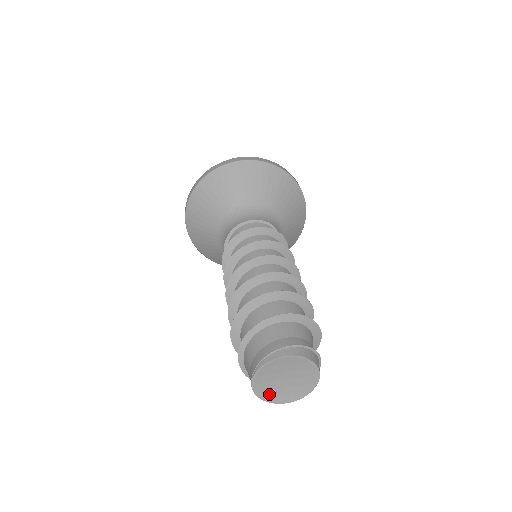
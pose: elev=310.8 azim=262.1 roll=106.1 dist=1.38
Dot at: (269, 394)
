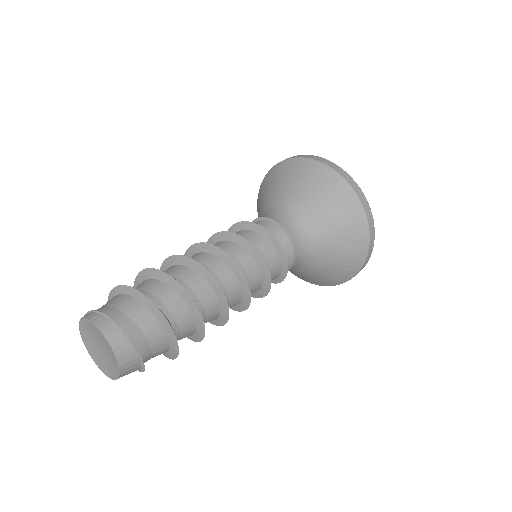
Dot at: (101, 364)
